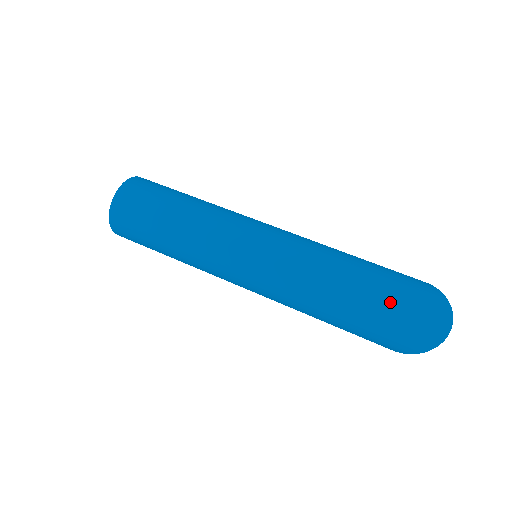
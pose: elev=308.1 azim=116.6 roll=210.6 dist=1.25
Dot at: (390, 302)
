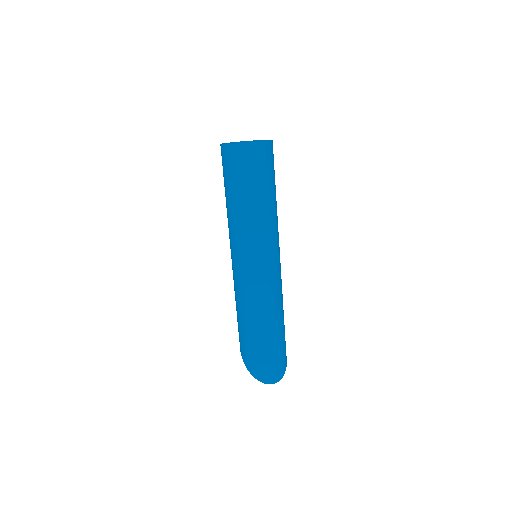
Dot at: (274, 351)
